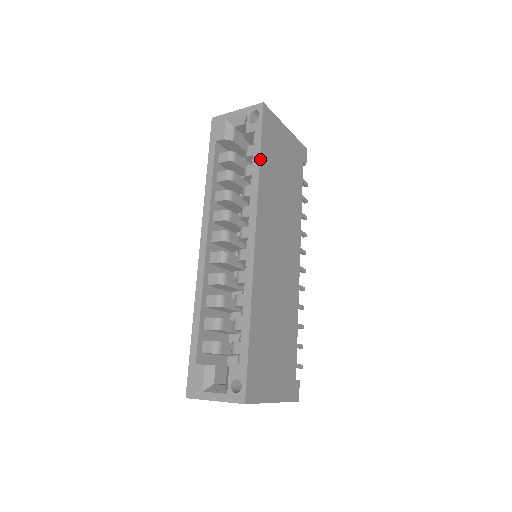
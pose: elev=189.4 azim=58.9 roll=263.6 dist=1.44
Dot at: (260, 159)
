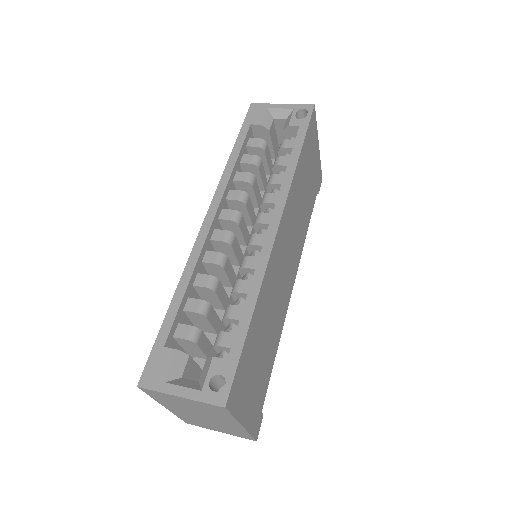
Dot at: (301, 152)
